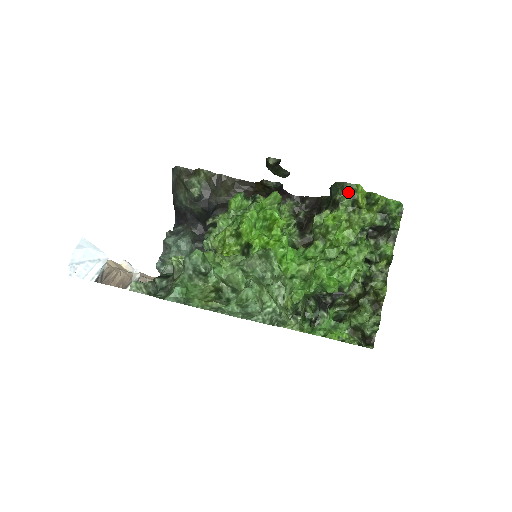
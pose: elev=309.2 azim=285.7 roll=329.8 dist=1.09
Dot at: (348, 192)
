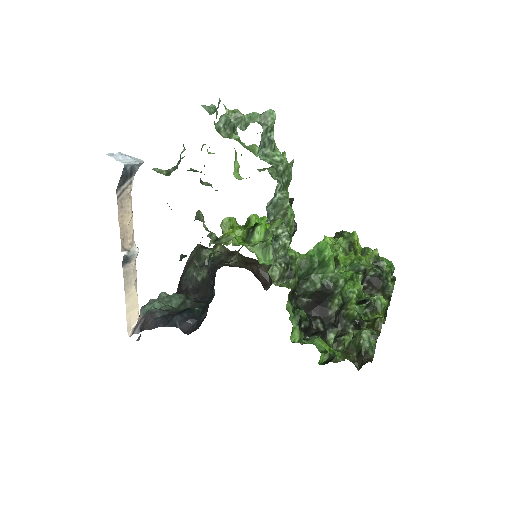
Dot at: (346, 238)
